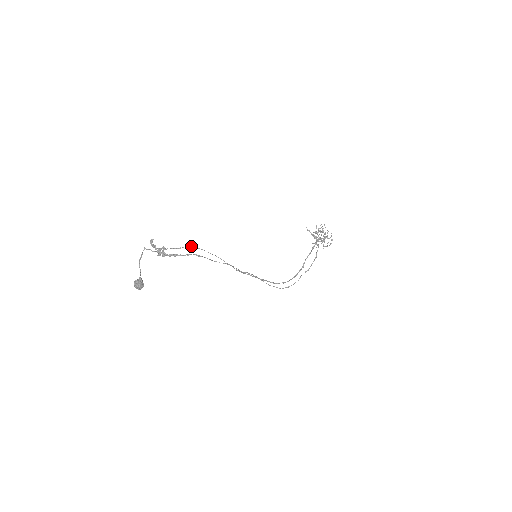
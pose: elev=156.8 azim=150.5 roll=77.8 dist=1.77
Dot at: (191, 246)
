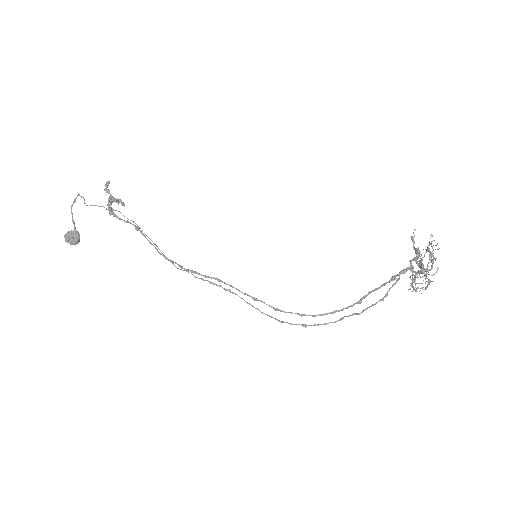
Dot at: (121, 213)
